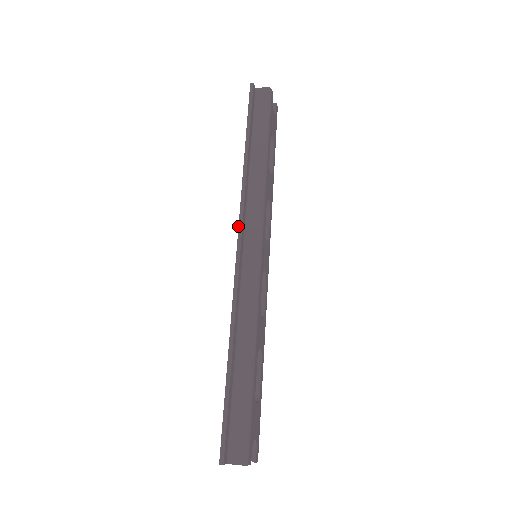
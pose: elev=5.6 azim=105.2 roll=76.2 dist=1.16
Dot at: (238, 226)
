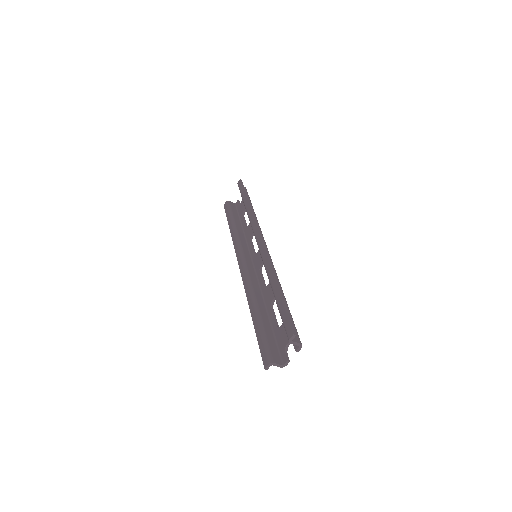
Dot at: (257, 230)
